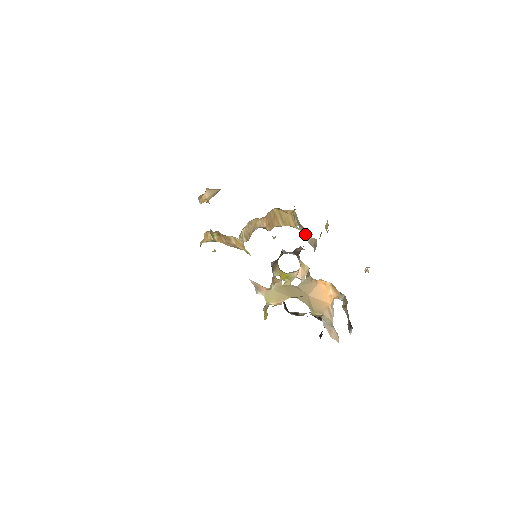
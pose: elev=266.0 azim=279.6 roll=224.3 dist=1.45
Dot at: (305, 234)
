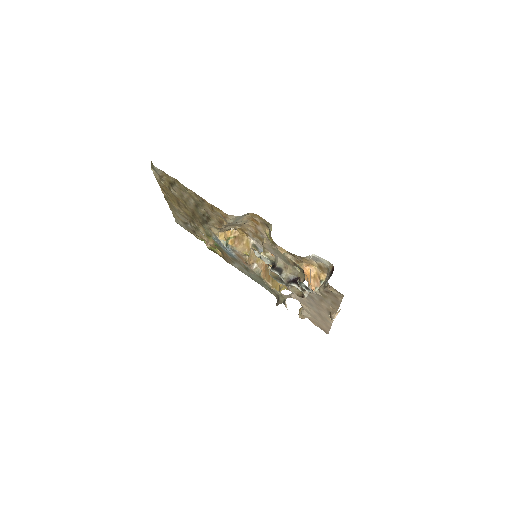
Dot at: (286, 295)
